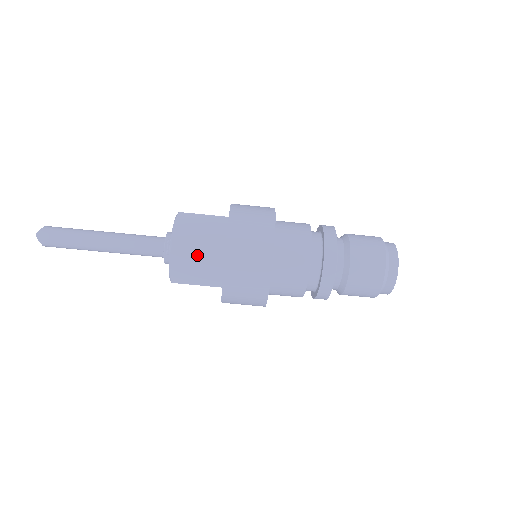
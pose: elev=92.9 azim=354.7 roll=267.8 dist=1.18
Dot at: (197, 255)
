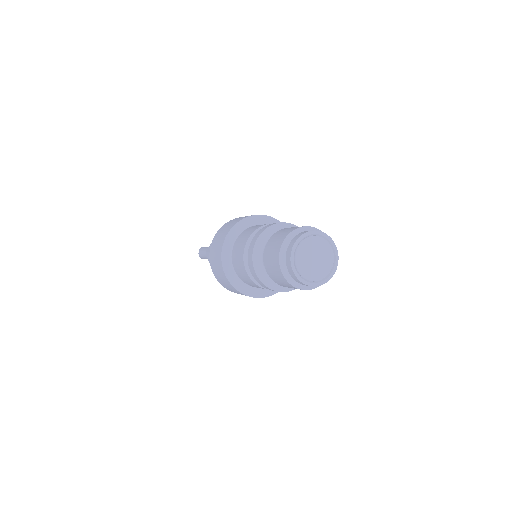
Dot at: occluded
